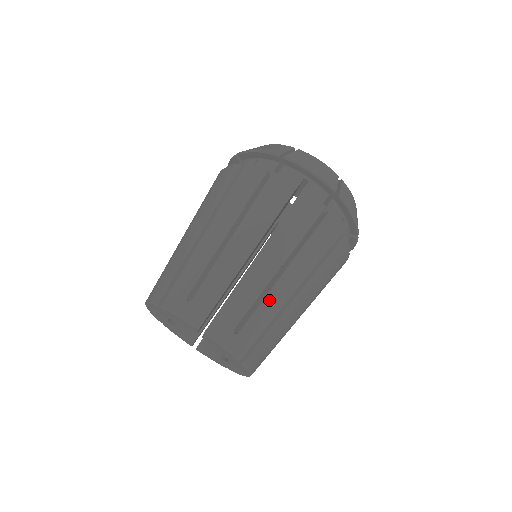
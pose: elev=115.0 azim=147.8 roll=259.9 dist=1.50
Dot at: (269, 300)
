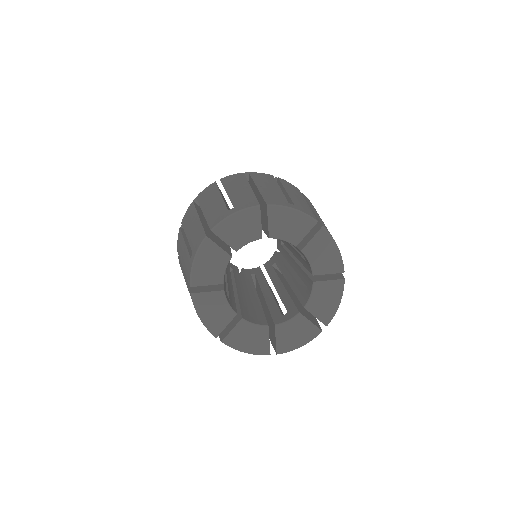
Dot at: (294, 197)
